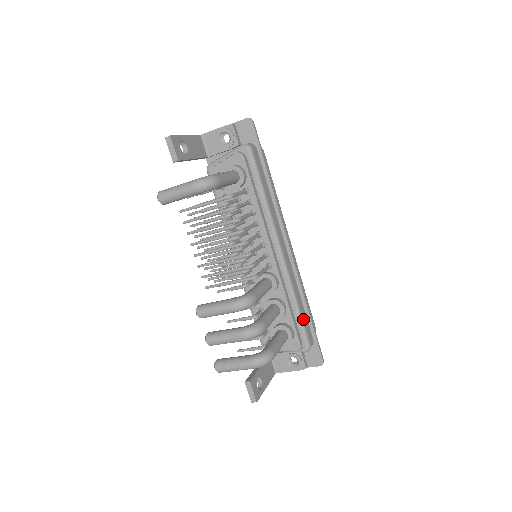
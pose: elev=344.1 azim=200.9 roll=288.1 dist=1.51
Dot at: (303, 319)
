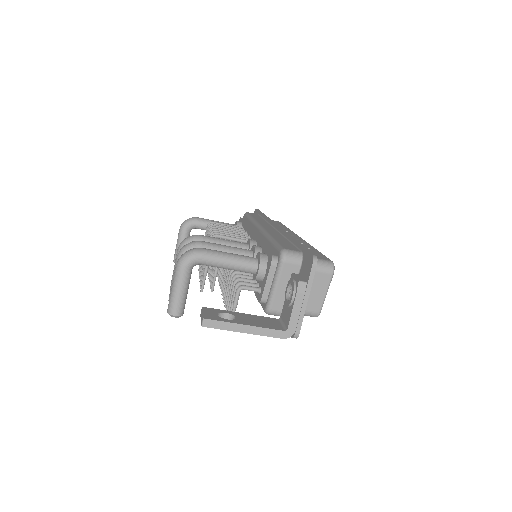
Dot at: (279, 242)
